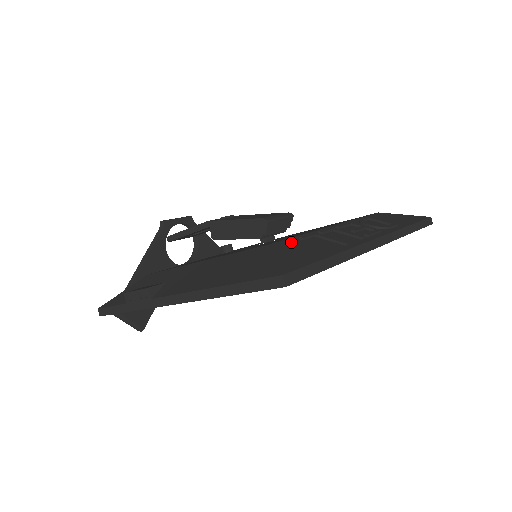
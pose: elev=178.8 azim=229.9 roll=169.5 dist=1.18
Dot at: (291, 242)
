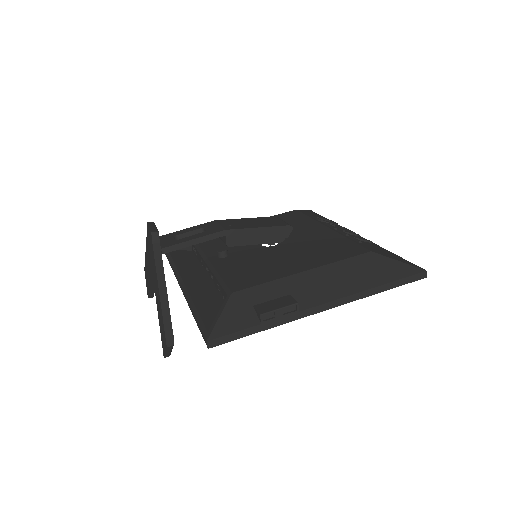
Dot at: (366, 246)
